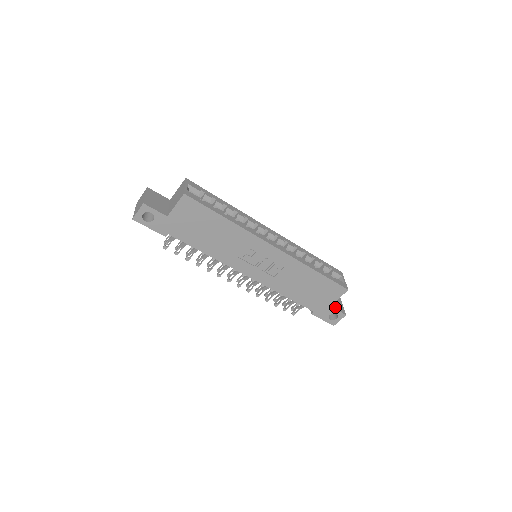
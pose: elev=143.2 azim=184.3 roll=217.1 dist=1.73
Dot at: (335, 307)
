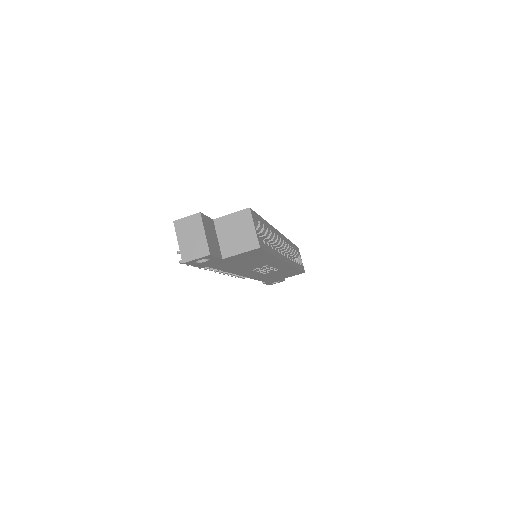
Dot at: occluded
